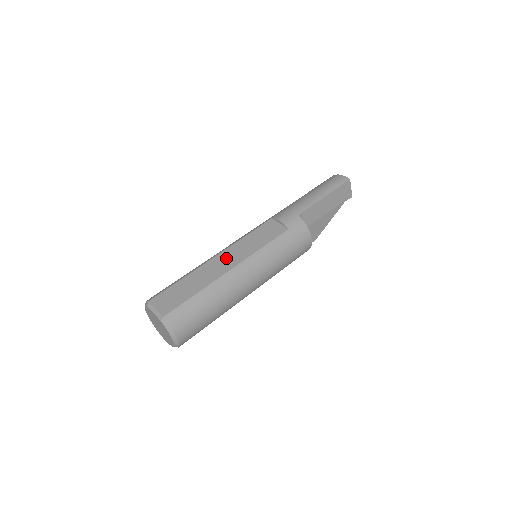
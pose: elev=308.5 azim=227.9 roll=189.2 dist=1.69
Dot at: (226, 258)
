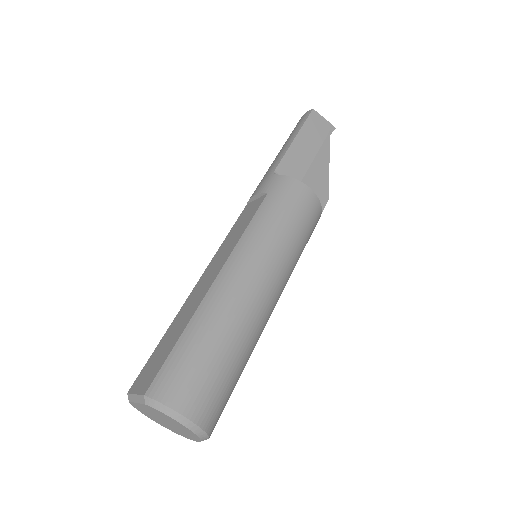
Dot at: (207, 275)
